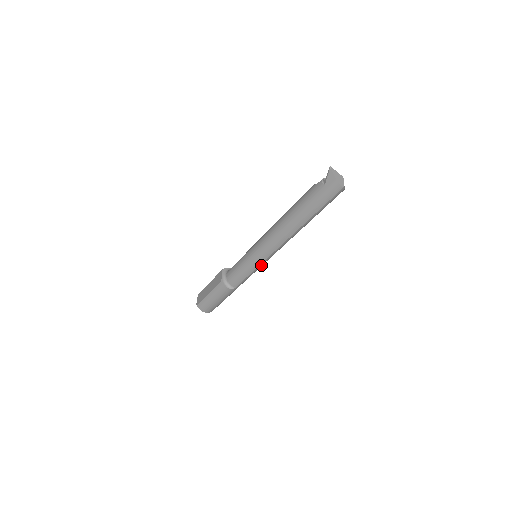
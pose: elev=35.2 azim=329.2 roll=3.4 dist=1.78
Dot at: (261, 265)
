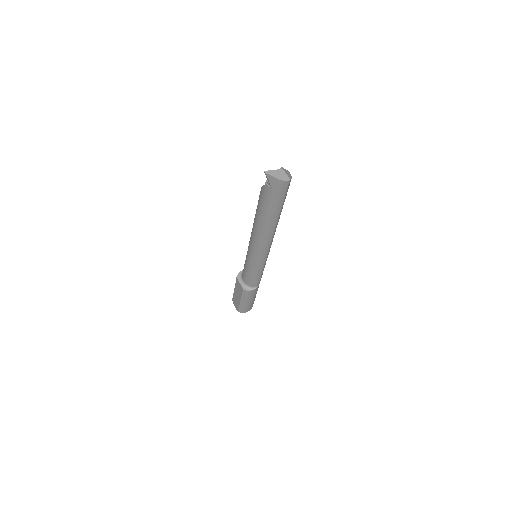
Dot at: occluded
